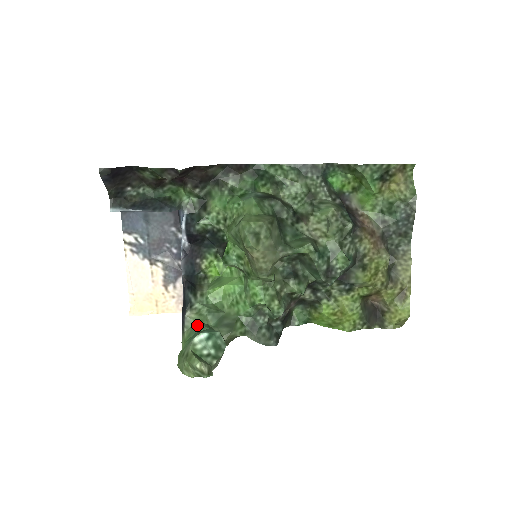
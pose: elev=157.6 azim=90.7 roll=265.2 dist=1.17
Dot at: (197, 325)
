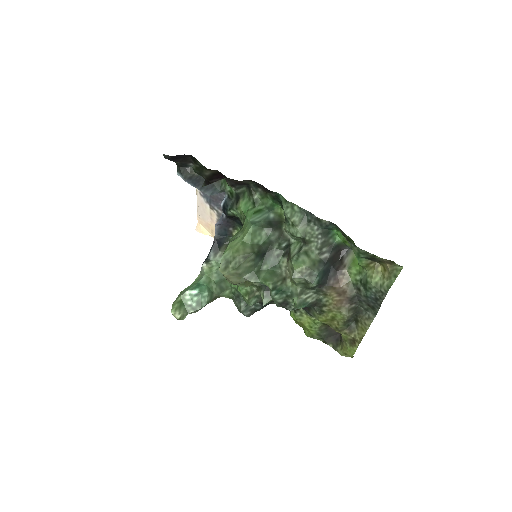
Dot at: (204, 277)
